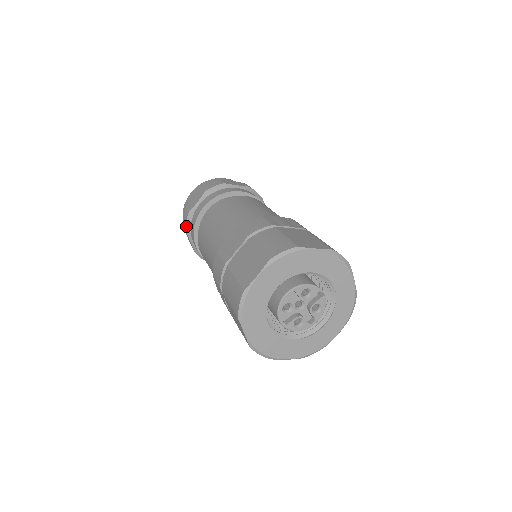
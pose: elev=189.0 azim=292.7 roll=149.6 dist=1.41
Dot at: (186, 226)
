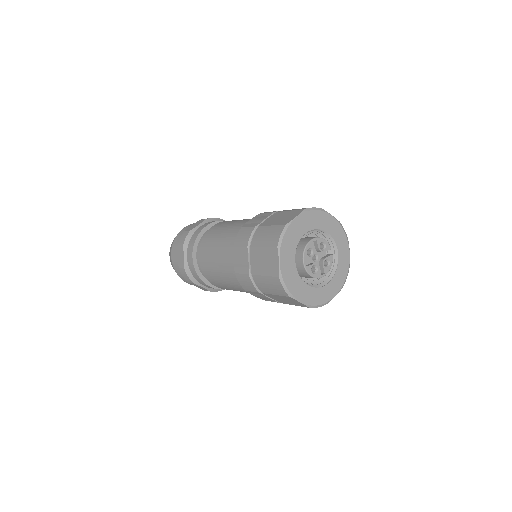
Dot at: (184, 242)
